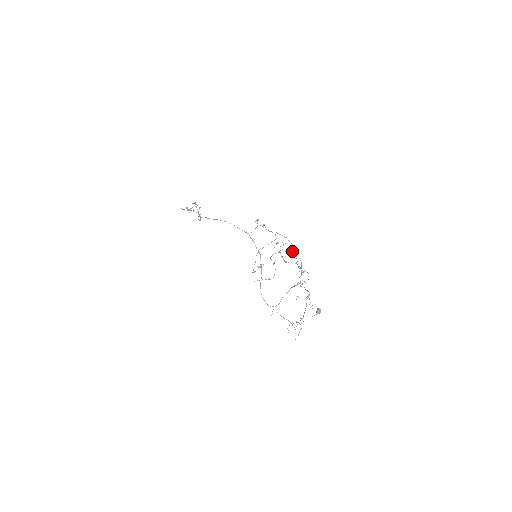
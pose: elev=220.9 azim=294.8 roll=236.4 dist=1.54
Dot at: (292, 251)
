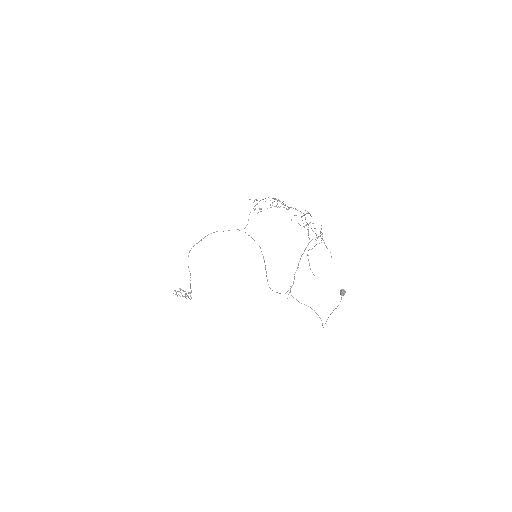
Dot at: occluded
